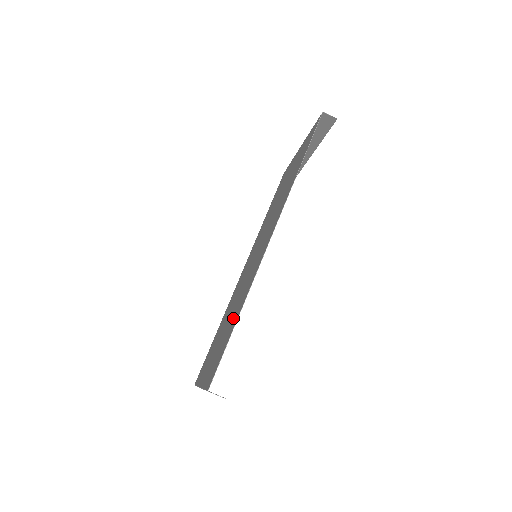
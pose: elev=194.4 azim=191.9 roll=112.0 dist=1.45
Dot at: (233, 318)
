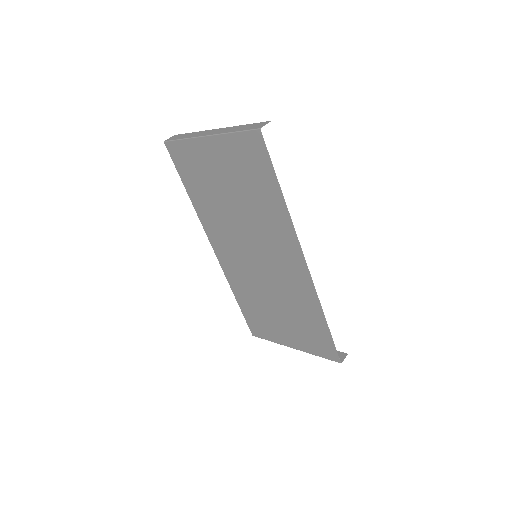
Dot at: (304, 316)
